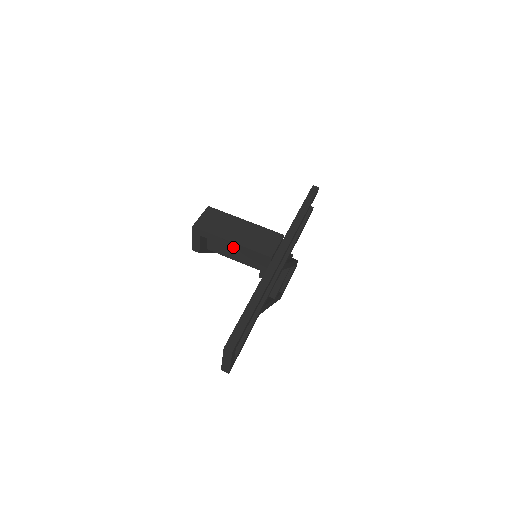
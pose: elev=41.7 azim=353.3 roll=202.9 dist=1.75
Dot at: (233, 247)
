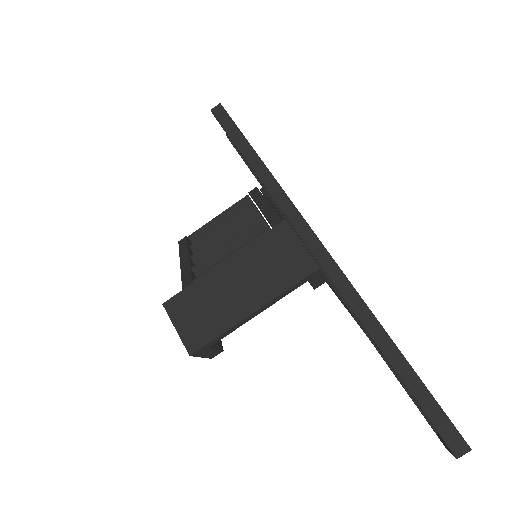
Dot at: (260, 312)
